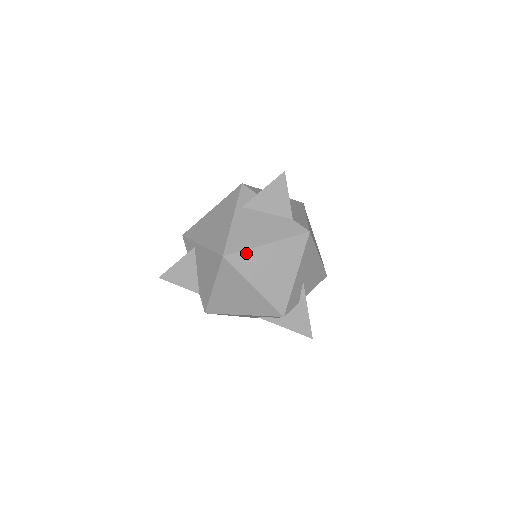
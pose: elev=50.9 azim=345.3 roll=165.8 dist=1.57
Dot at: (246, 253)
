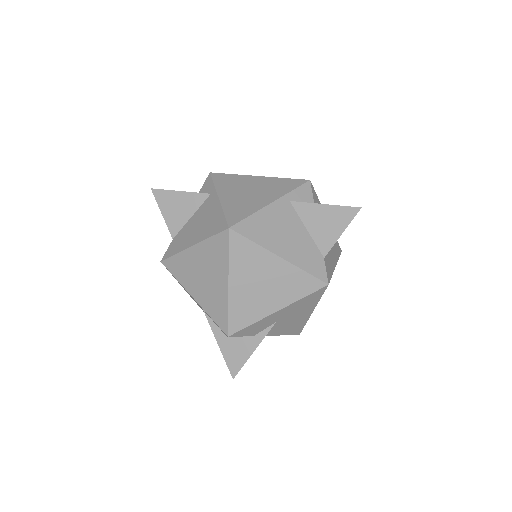
Dot at: (253, 246)
